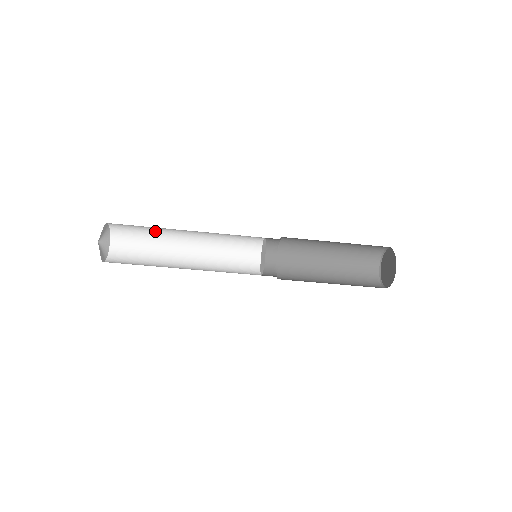
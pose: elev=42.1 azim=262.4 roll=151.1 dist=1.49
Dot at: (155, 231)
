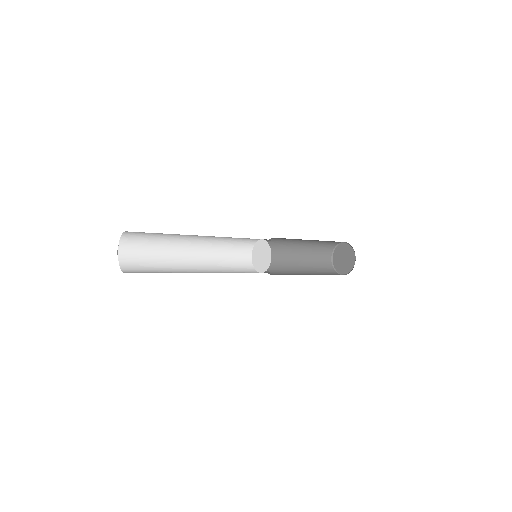
Dot at: occluded
